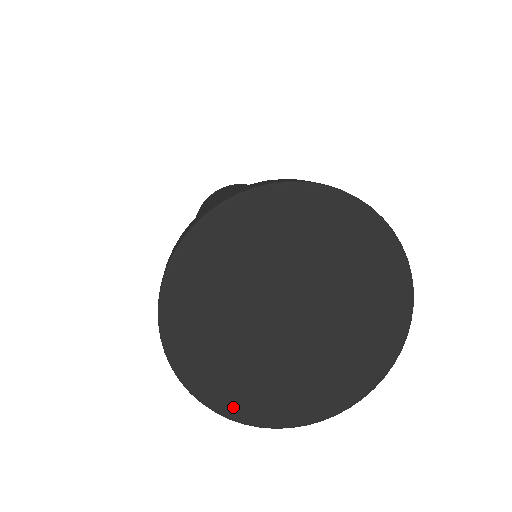
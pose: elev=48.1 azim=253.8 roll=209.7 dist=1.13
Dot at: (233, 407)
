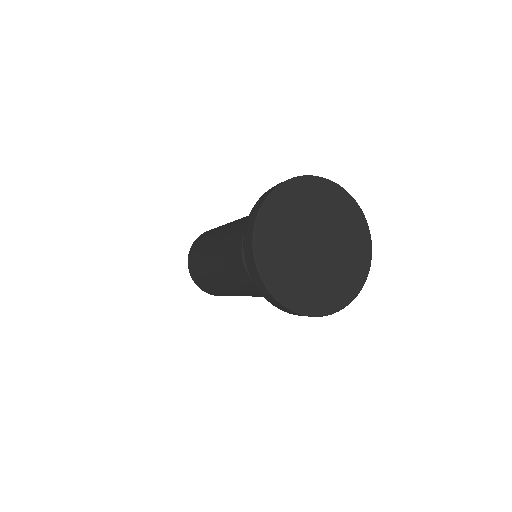
Dot at: (300, 306)
